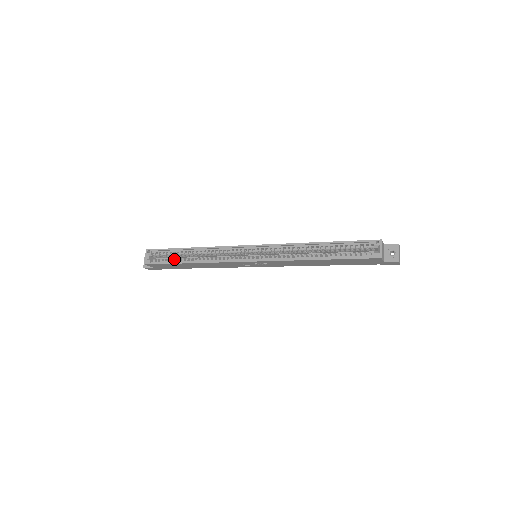
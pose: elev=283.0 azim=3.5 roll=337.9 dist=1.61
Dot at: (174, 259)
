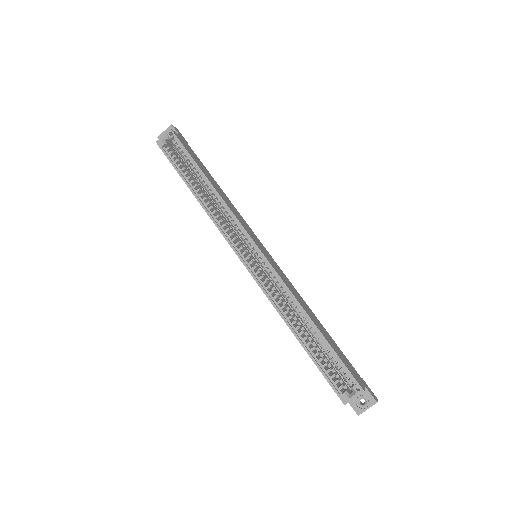
Dot at: (186, 169)
